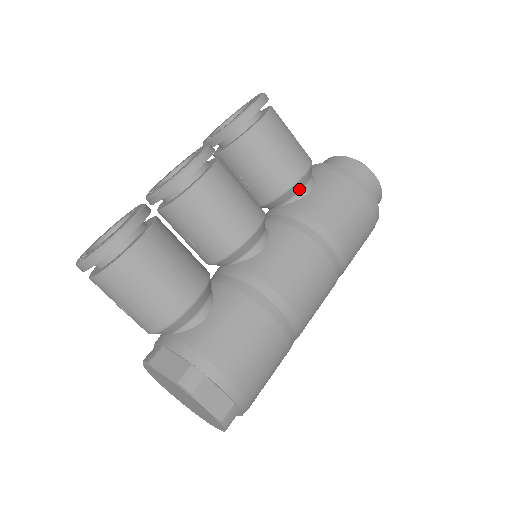
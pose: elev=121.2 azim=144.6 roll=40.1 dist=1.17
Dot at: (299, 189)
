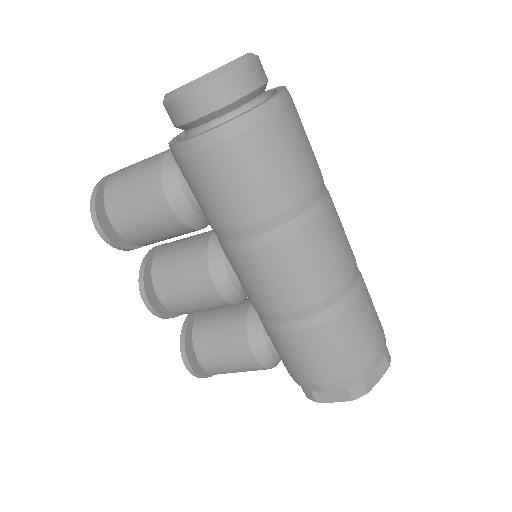
Dot at: (189, 210)
